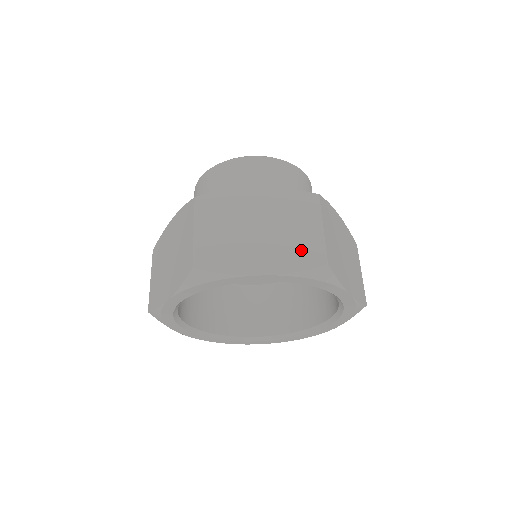
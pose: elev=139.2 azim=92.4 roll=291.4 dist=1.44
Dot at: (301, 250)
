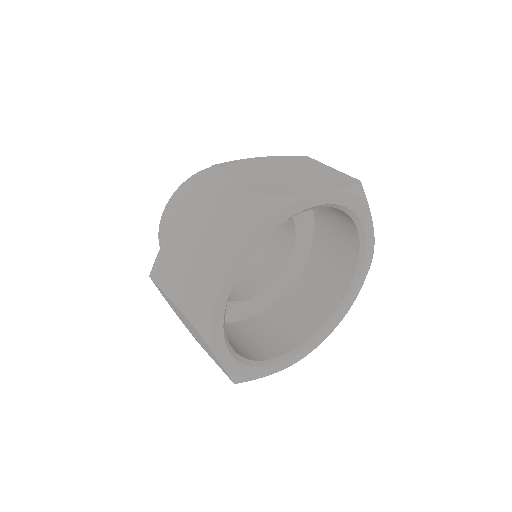
Dot at: (333, 177)
